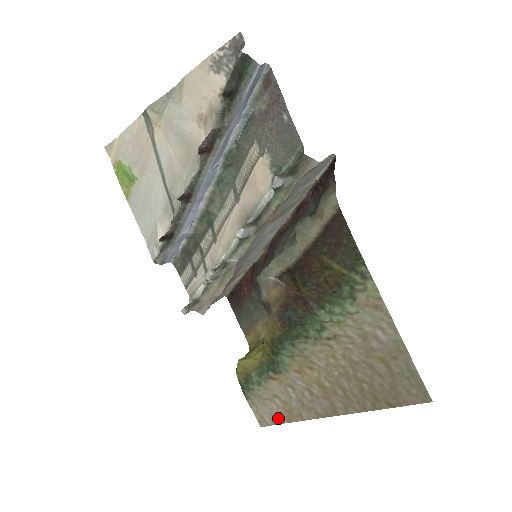
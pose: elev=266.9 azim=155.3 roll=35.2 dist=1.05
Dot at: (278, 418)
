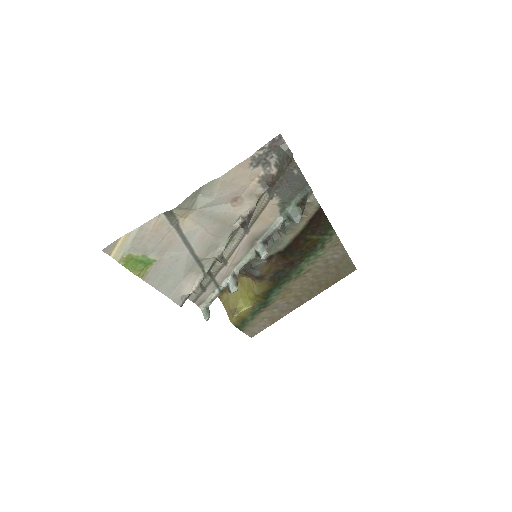
Dot at: (265, 327)
